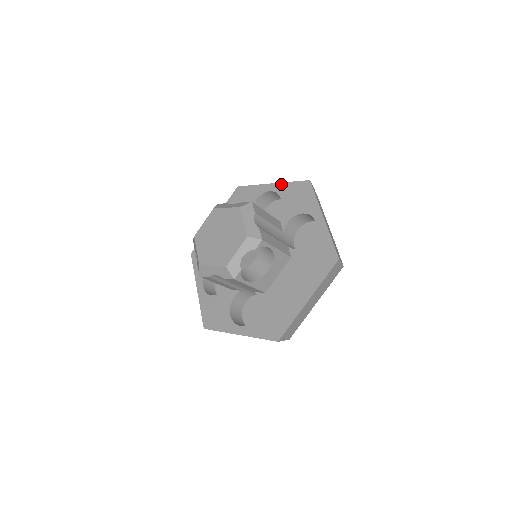
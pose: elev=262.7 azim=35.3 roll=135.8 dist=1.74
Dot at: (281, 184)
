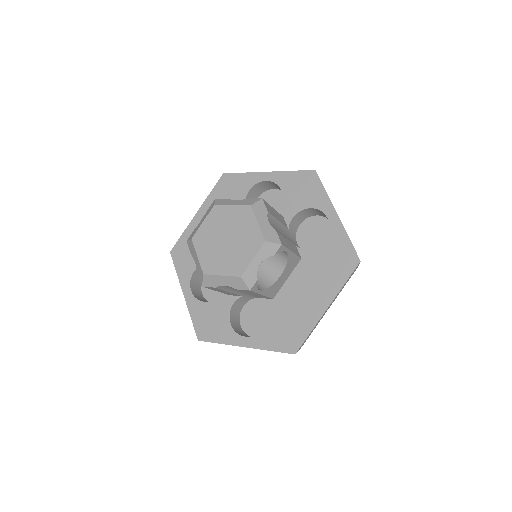
Dot at: (280, 173)
